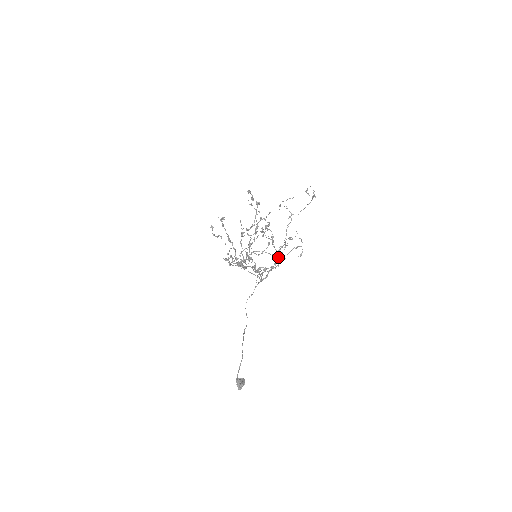
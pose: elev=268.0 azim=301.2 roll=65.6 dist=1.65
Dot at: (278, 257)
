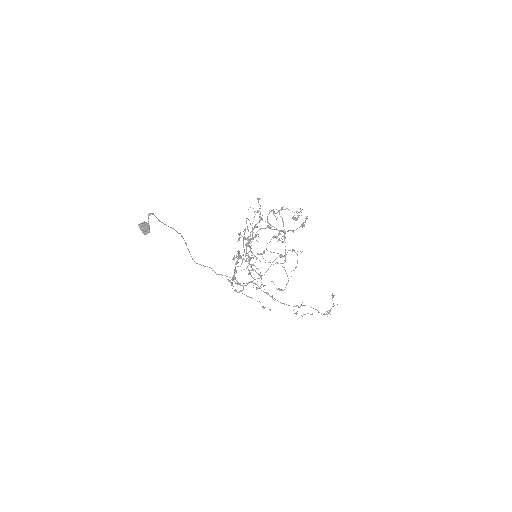
Dot at: occluded
